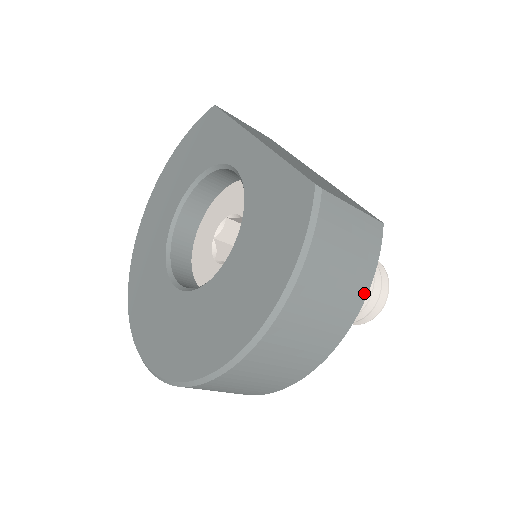
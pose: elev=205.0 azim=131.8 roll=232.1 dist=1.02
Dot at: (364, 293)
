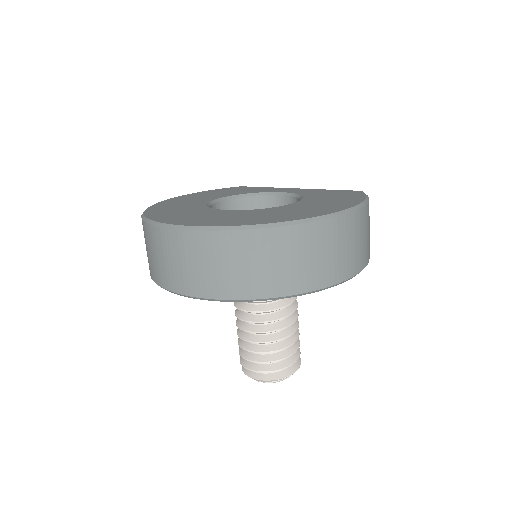
Dot at: (368, 259)
